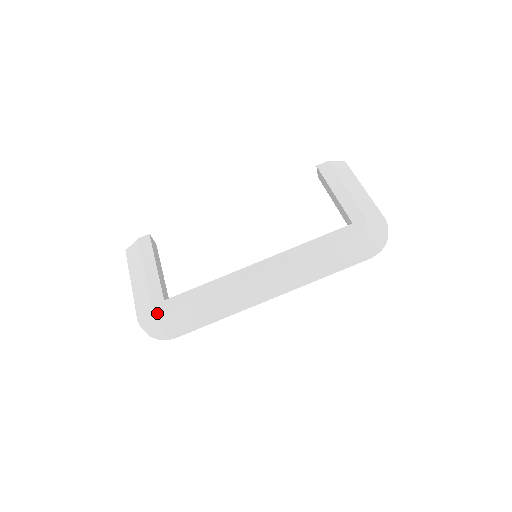
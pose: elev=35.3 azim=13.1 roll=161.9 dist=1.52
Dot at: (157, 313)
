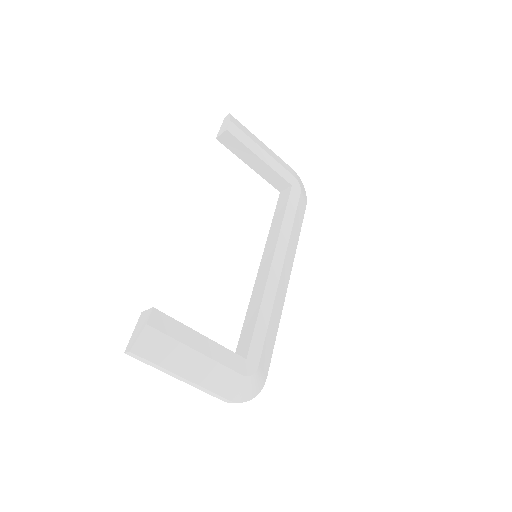
Dot at: (253, 375)
